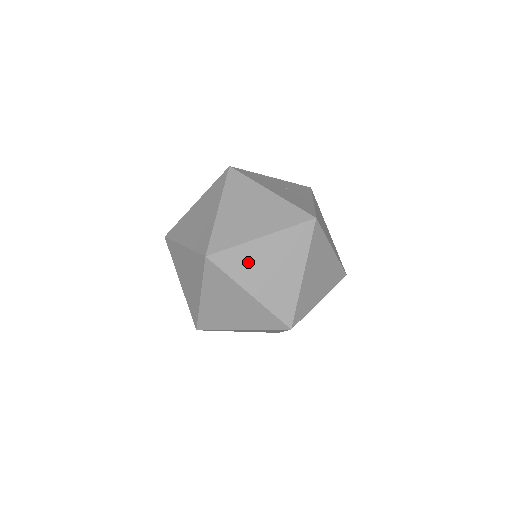
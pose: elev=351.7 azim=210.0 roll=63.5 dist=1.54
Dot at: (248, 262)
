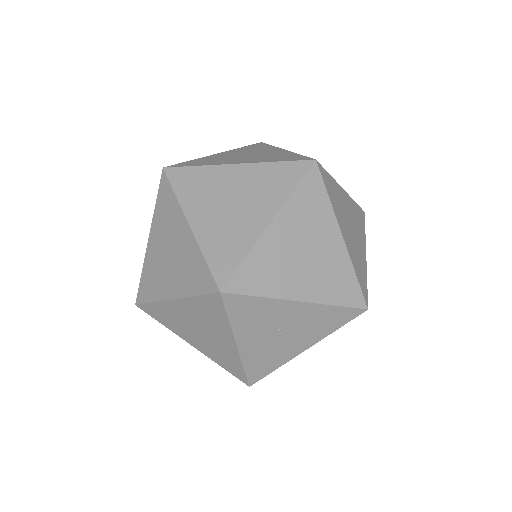
Dot at: (215, 160)
